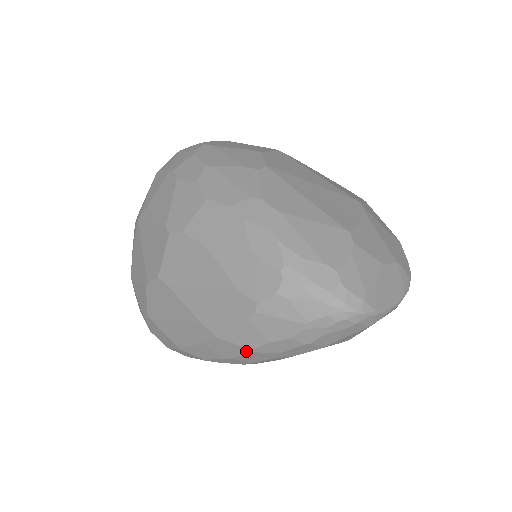
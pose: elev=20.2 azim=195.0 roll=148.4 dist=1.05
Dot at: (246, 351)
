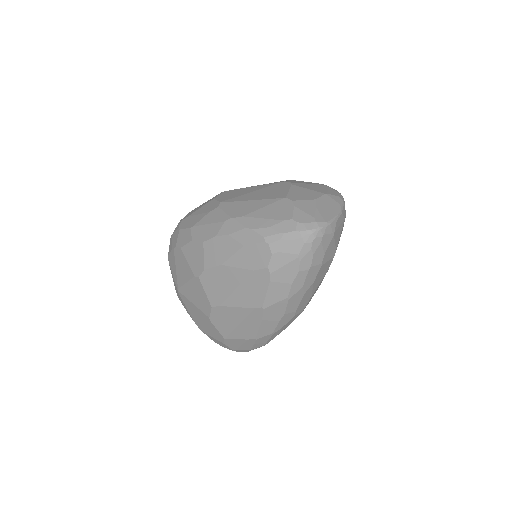
Dot at: (286, 302)
